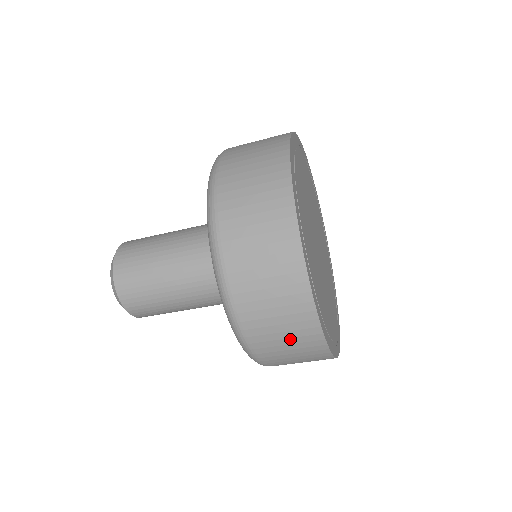
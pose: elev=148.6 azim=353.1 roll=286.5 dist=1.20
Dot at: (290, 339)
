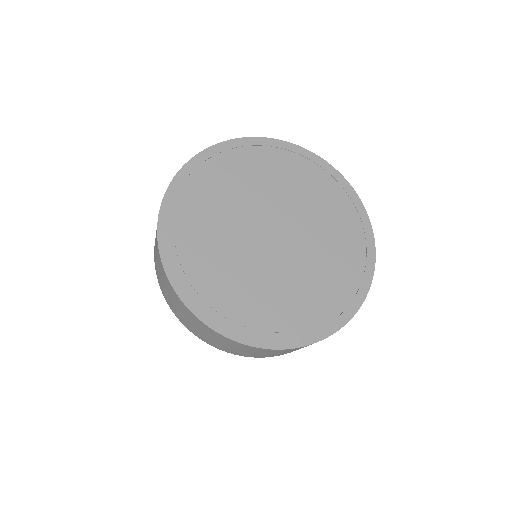
Dot at: (191, 321)
